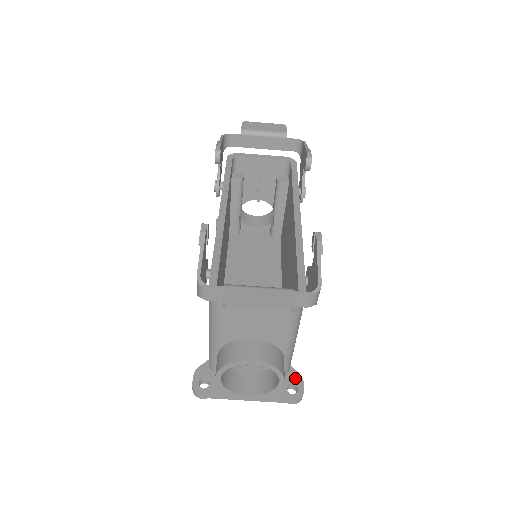
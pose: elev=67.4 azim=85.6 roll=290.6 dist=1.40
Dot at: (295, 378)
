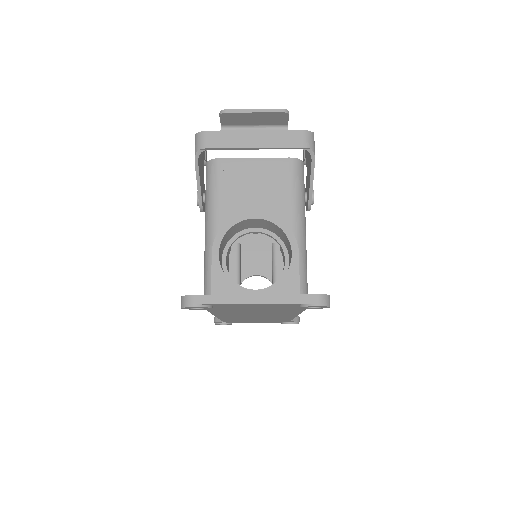
Dot at: occluded
